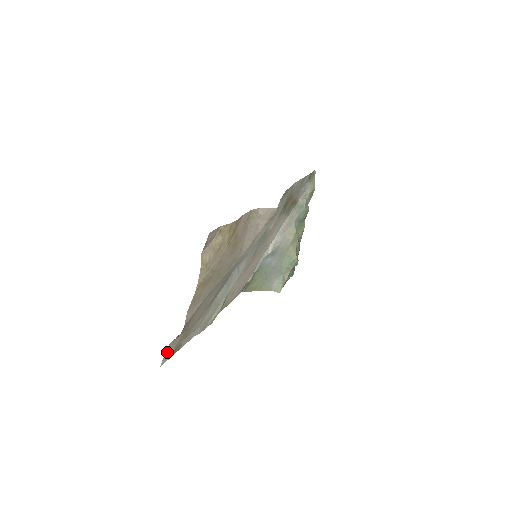
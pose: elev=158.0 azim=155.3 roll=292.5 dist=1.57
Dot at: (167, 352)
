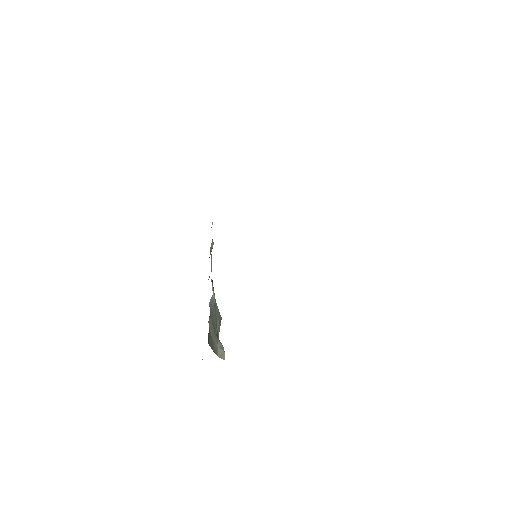
Dot at: occluded
